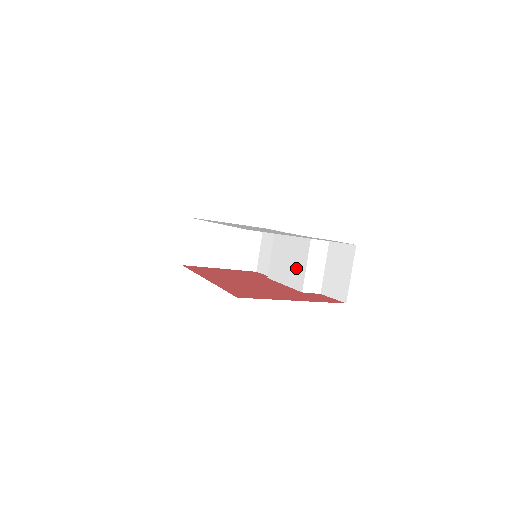
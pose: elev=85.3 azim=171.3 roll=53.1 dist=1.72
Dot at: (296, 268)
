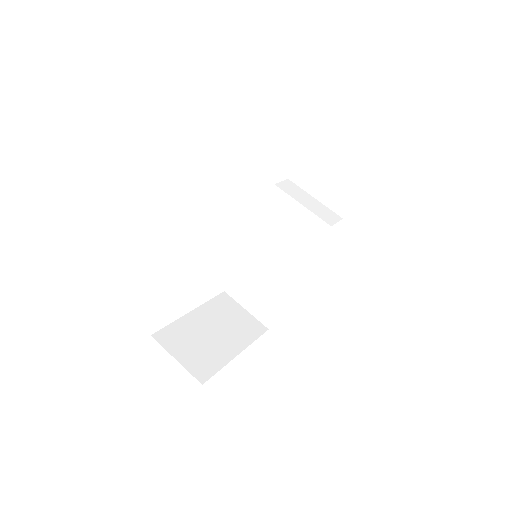
Dot at: (298, 228)
